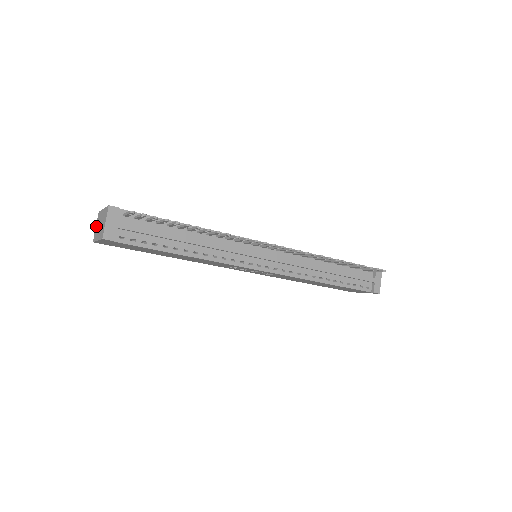
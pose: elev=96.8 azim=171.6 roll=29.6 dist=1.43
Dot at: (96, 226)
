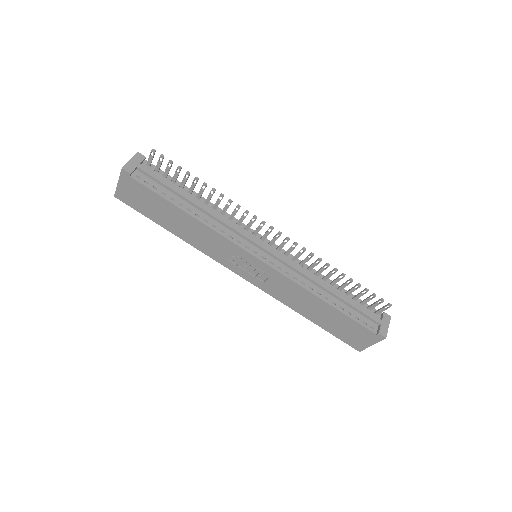
Dot at: occluded
